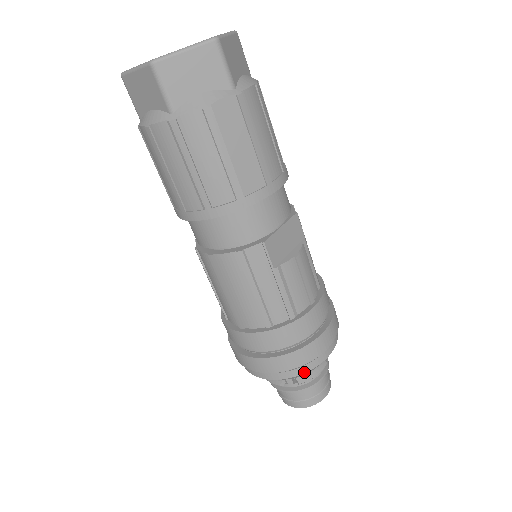
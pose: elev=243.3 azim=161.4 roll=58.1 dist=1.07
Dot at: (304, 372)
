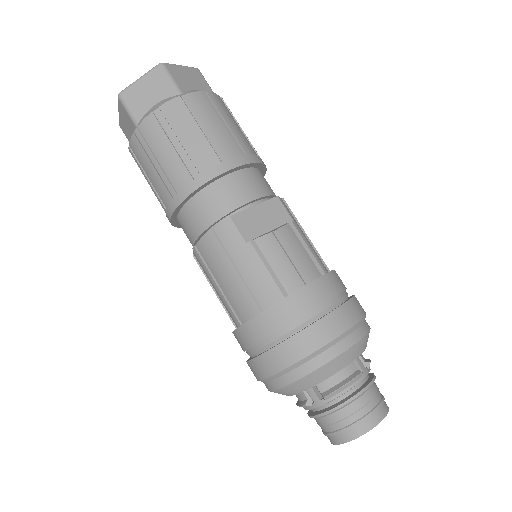
Dot at: (313, 369)
